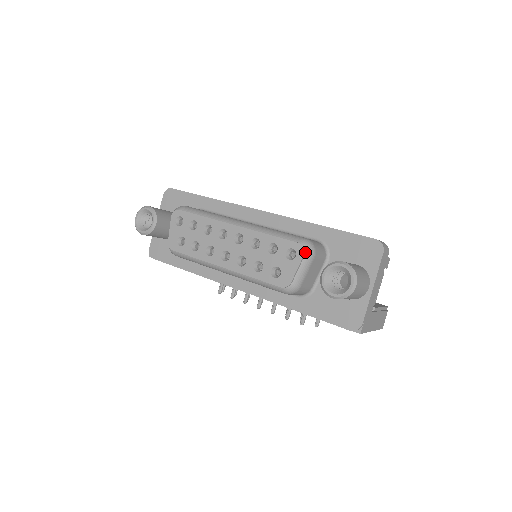
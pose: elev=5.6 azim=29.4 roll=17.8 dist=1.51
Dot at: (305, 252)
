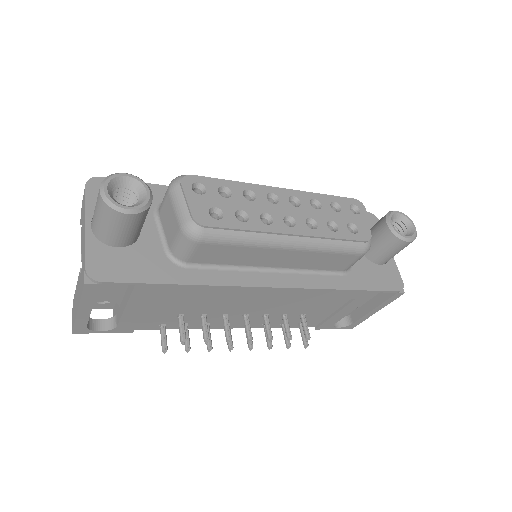
Dot at: (363, 207)
